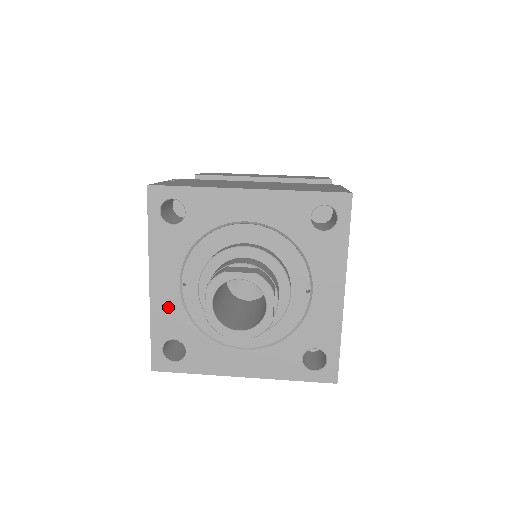
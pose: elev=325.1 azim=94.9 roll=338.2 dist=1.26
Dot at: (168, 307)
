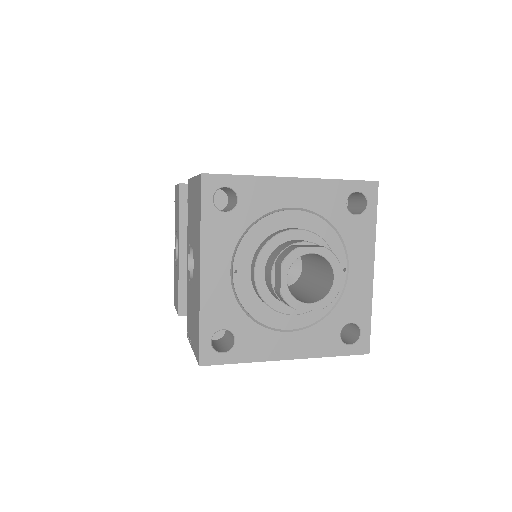
Dot at: (218, 296)
